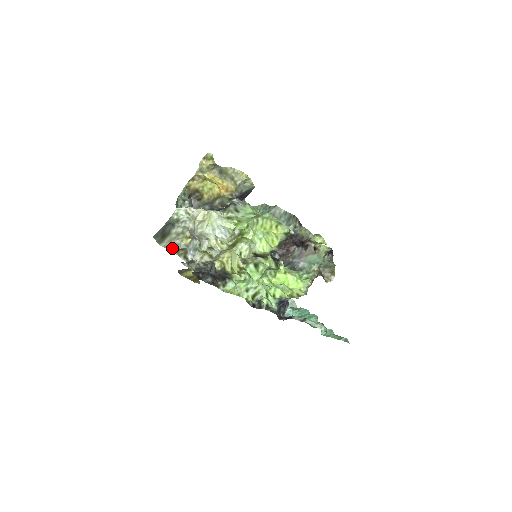
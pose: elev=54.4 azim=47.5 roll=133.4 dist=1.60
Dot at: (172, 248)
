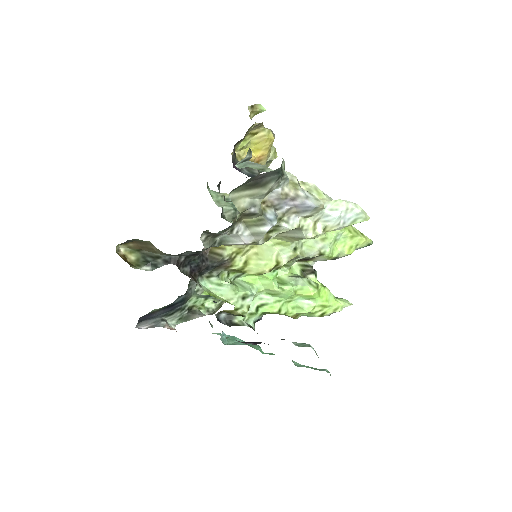
Dot at: (243, 207)
